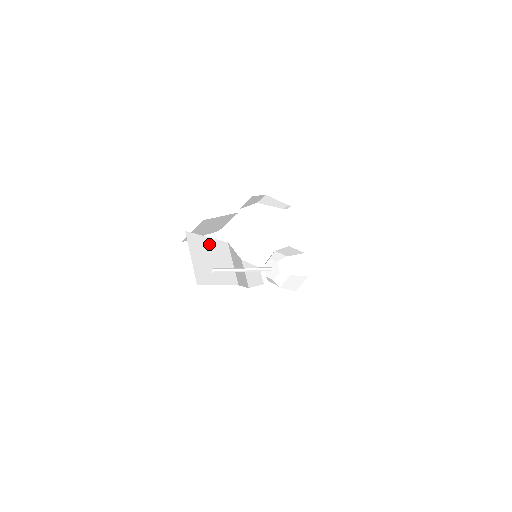
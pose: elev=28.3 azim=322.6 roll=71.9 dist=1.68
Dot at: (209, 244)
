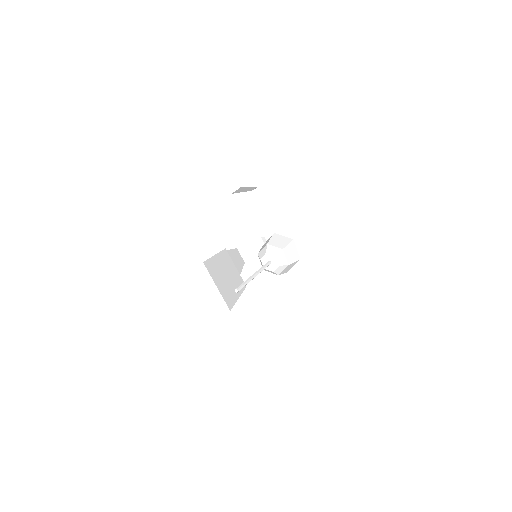
Dot at: (218, 261)
